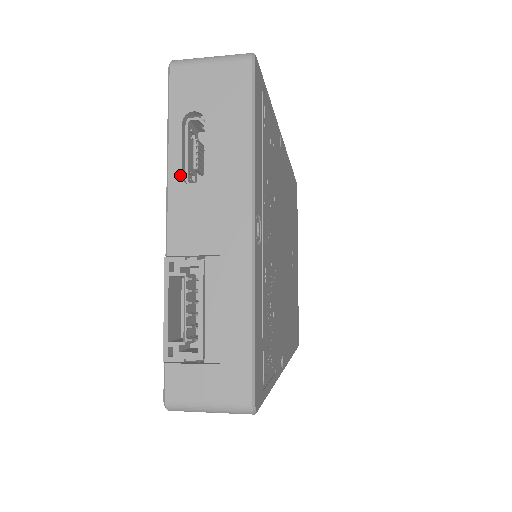
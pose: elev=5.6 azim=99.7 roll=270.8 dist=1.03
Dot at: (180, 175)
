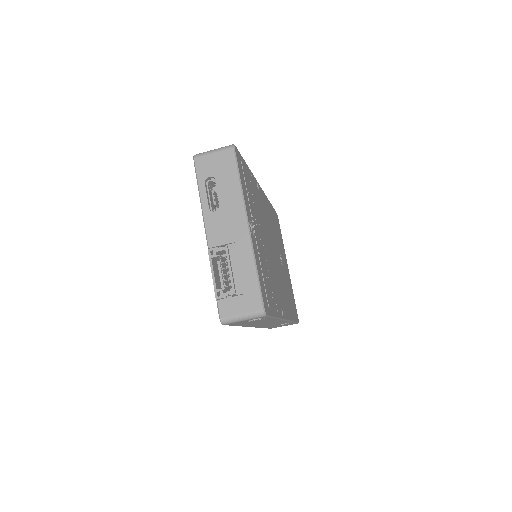
Dot at: (208, 208)
